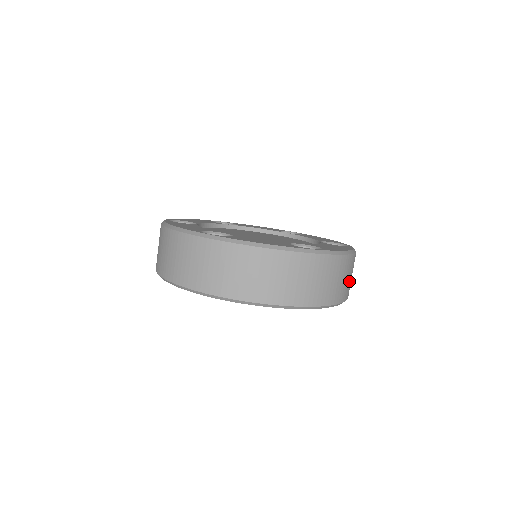
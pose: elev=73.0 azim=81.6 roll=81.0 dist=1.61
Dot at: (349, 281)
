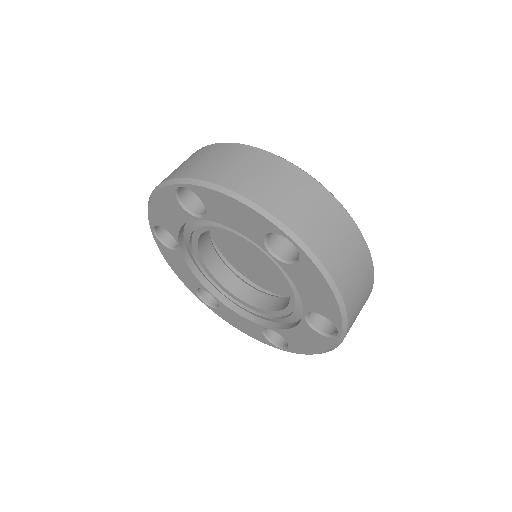
Dot at: (355, 282)
